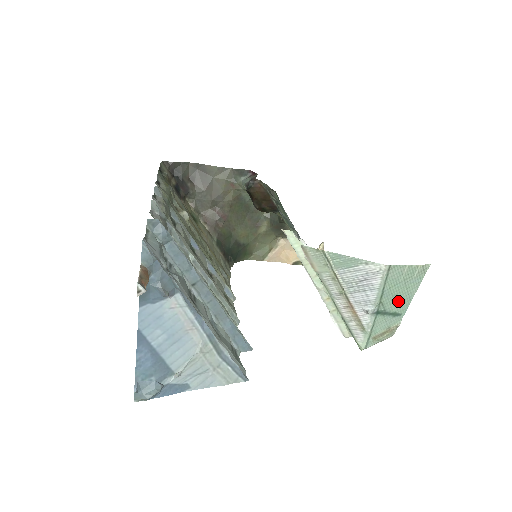
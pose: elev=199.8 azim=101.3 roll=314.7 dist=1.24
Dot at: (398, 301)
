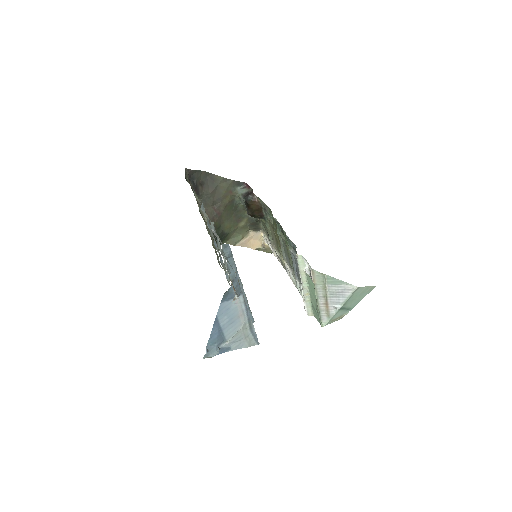
Dot at: (353, 303)
